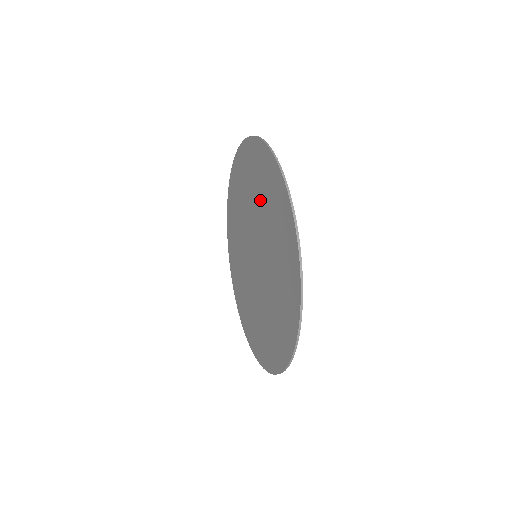
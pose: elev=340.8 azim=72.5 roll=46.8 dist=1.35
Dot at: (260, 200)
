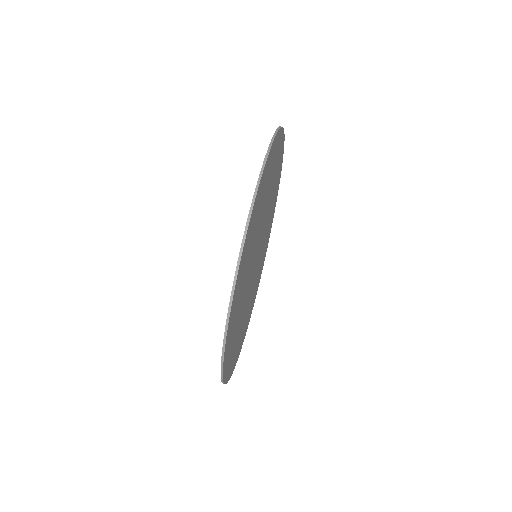
Dot at: occluded
